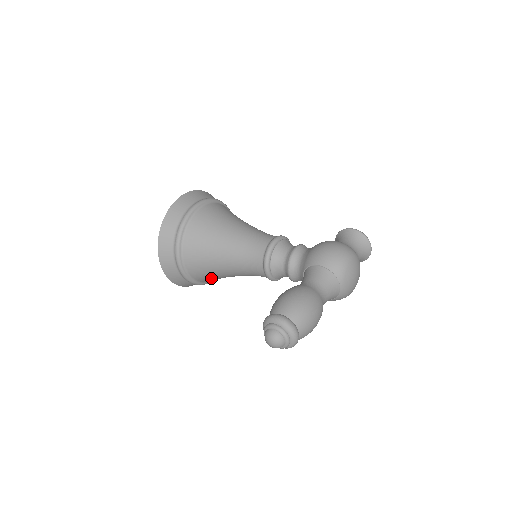
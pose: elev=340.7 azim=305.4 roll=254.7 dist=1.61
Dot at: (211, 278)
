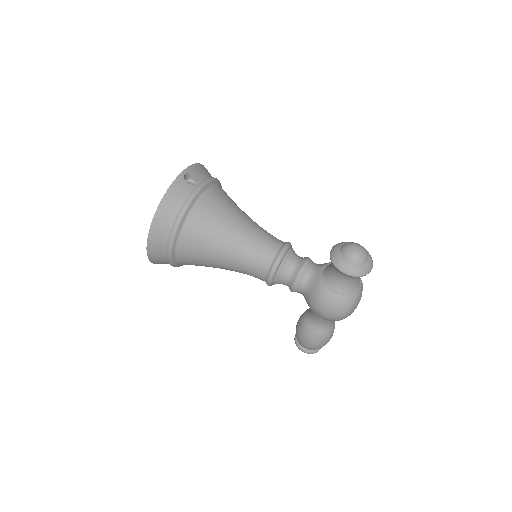
Dot at: occluded
